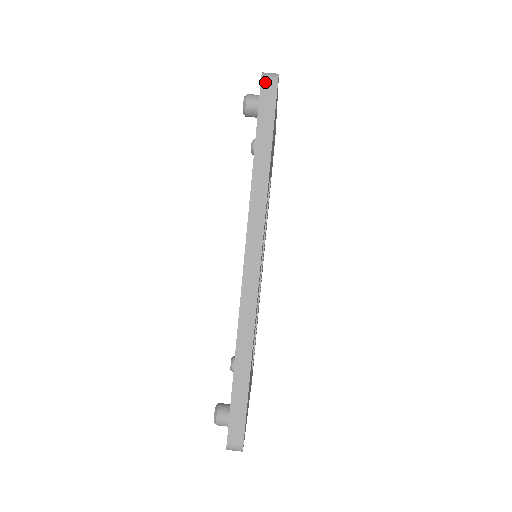
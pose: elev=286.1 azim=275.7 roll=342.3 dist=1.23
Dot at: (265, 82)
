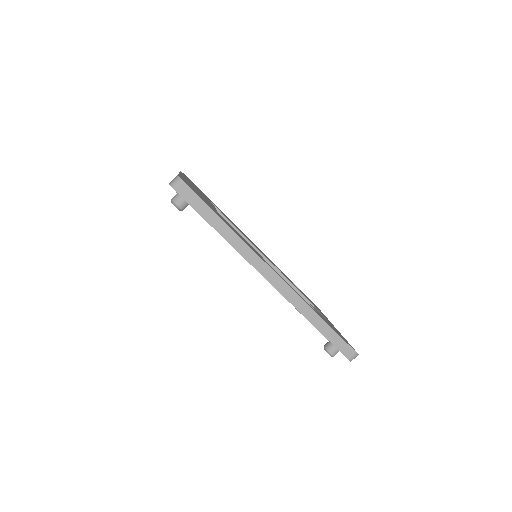
Dot at: (178, 189)
